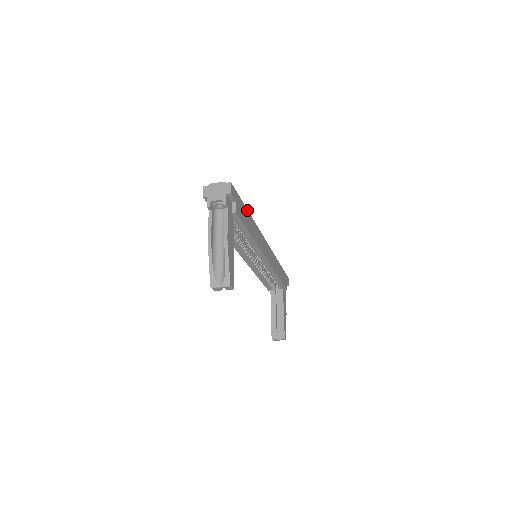
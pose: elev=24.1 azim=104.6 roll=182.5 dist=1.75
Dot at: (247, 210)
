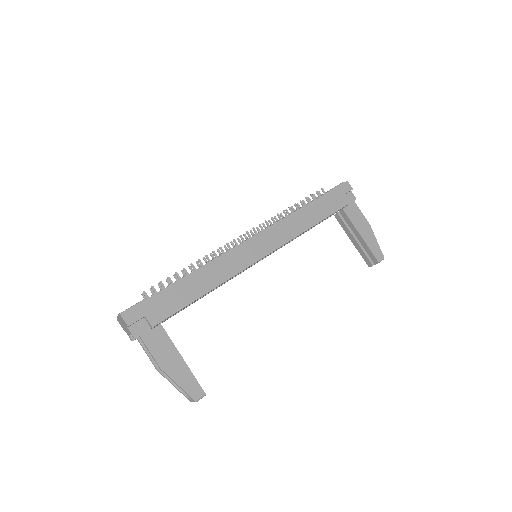
Dot at: (177, 282)
